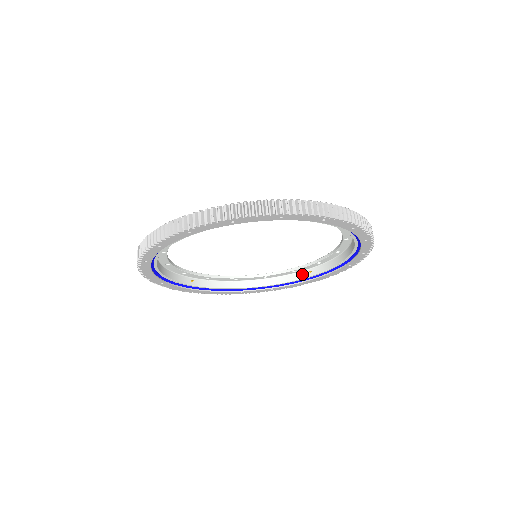
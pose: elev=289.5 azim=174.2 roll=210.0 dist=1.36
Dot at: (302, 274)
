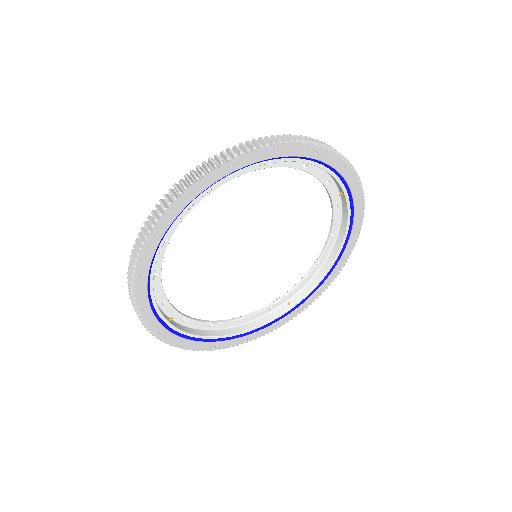
Dot at: (280, 310)
